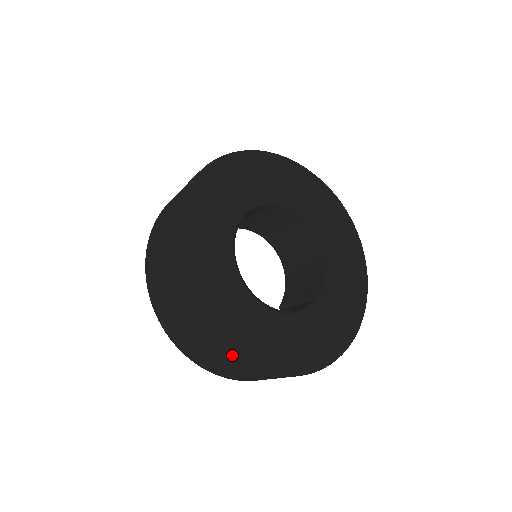
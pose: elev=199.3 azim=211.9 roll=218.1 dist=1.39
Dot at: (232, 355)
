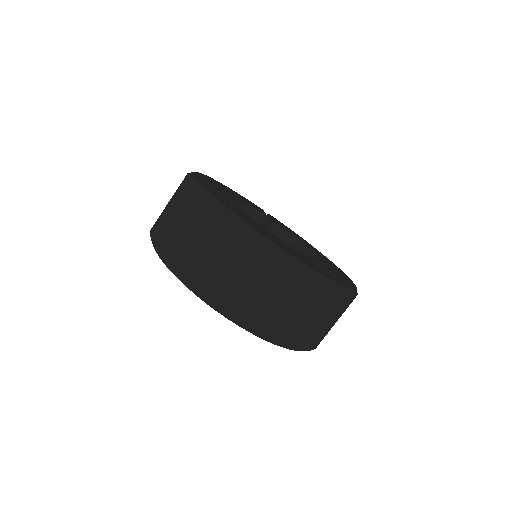
Dot at: (189, 176)
